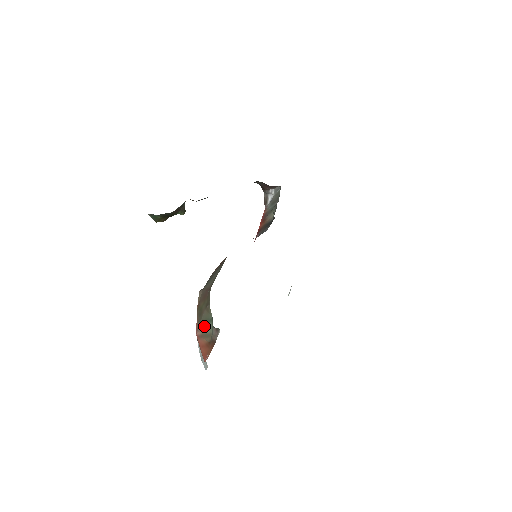
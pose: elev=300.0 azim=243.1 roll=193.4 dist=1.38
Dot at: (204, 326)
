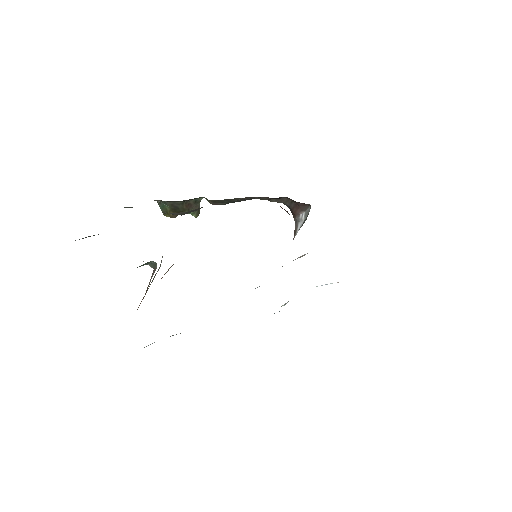
Dot at: (150, 284)
